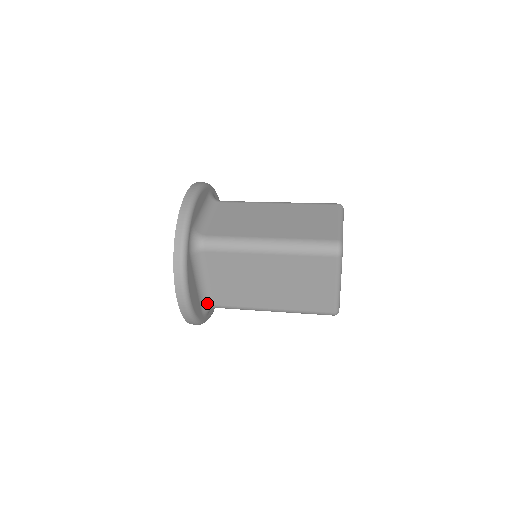
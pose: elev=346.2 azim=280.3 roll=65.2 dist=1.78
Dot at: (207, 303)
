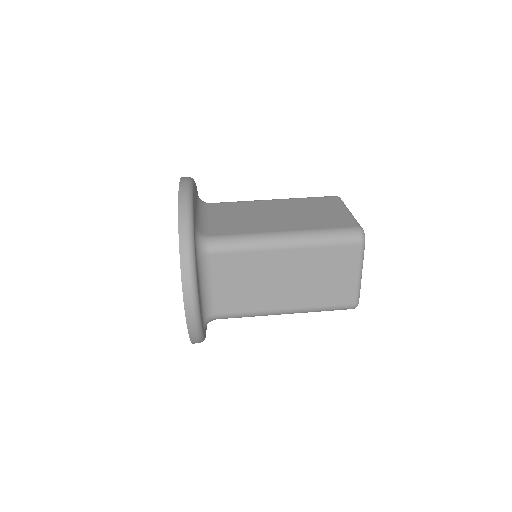
Dot at: occluded
